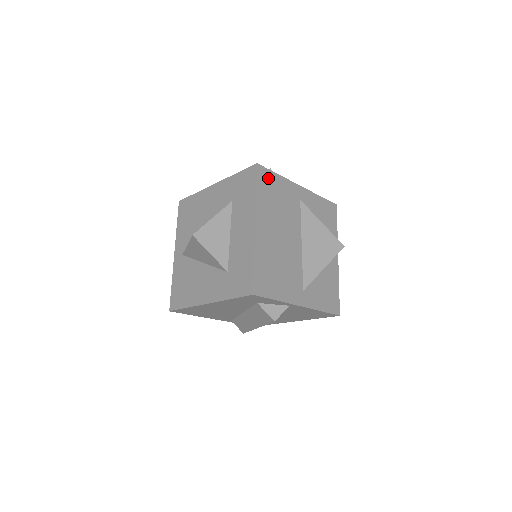
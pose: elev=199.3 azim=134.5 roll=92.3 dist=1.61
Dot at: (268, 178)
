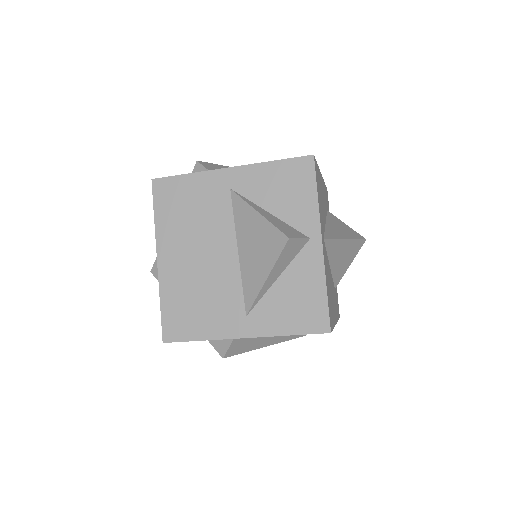
Dot at: (171, 189)
